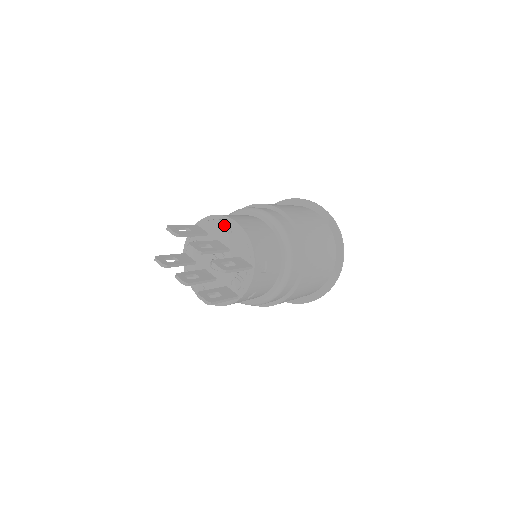
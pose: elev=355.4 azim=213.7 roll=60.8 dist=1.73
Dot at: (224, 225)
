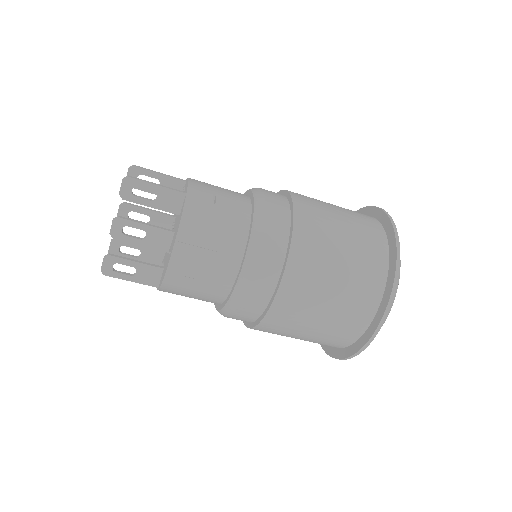
Dot at: occluded
